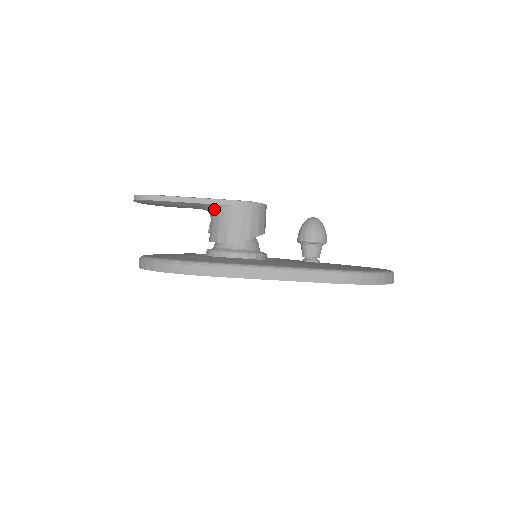
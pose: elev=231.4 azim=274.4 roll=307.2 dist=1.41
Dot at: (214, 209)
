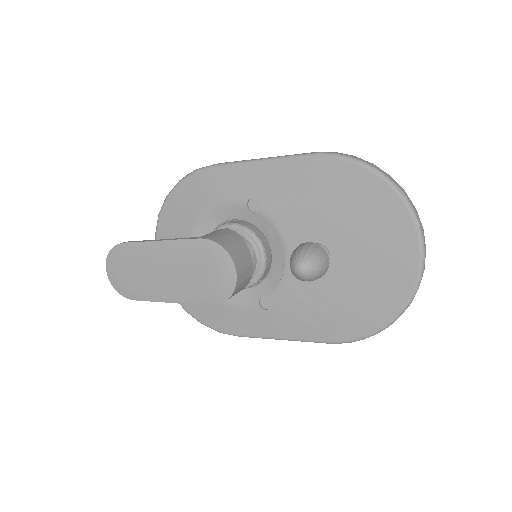
Dot at: occluded
